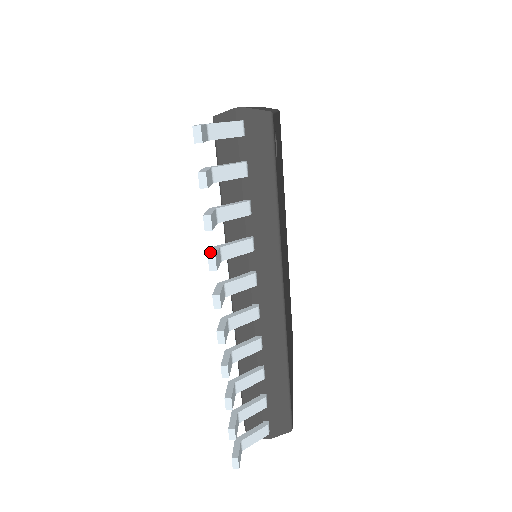
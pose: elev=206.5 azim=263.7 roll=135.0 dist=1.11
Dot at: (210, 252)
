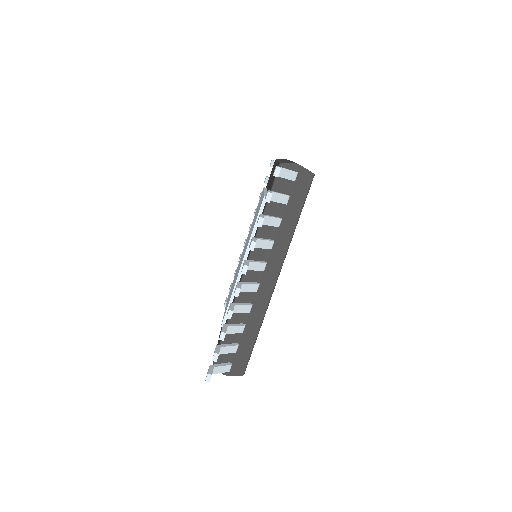
Dot at: (252, 239)
